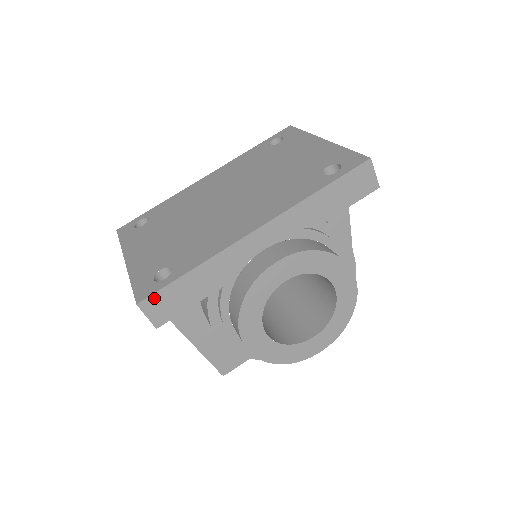
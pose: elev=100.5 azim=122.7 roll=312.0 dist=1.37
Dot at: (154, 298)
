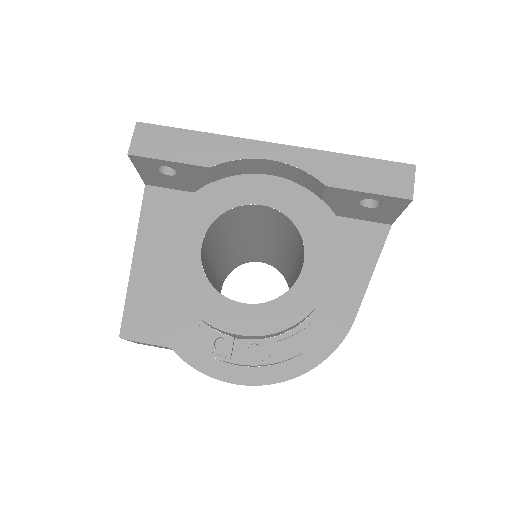
Dot at: (152, 128)
